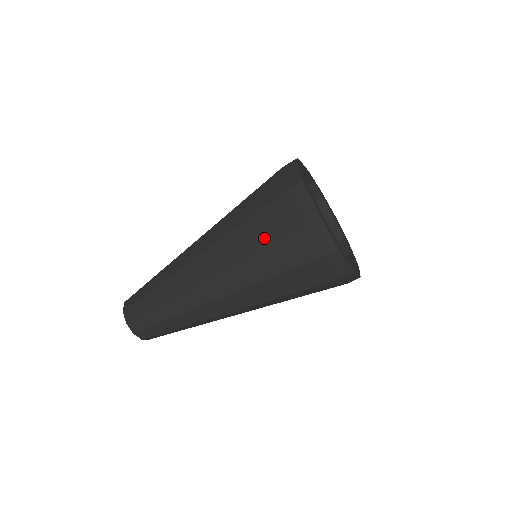
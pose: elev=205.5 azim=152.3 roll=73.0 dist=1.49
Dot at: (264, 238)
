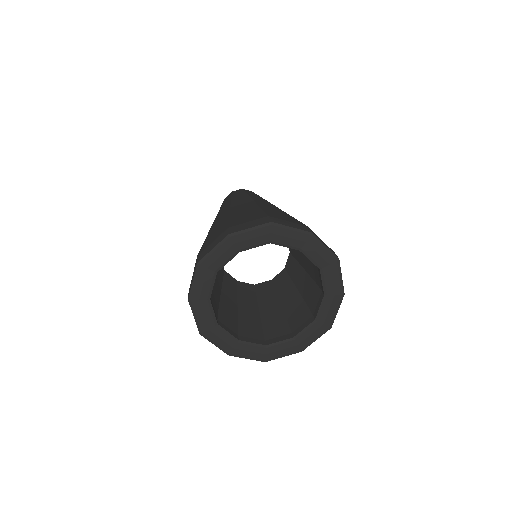
Dot at: occluded
